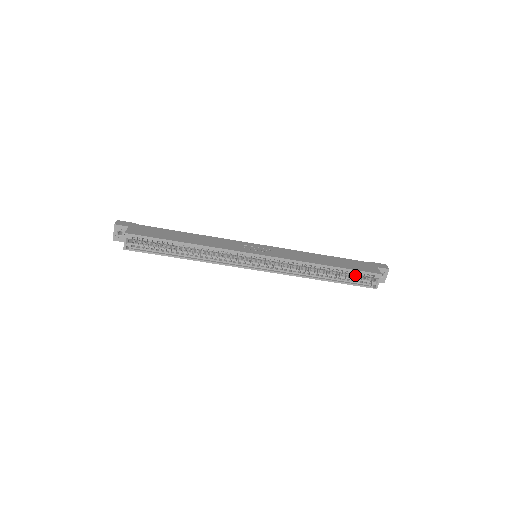
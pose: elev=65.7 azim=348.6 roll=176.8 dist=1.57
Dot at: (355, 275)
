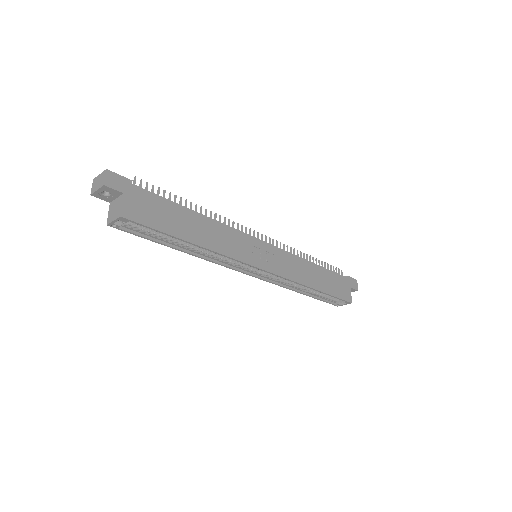
Dot at: occluded
